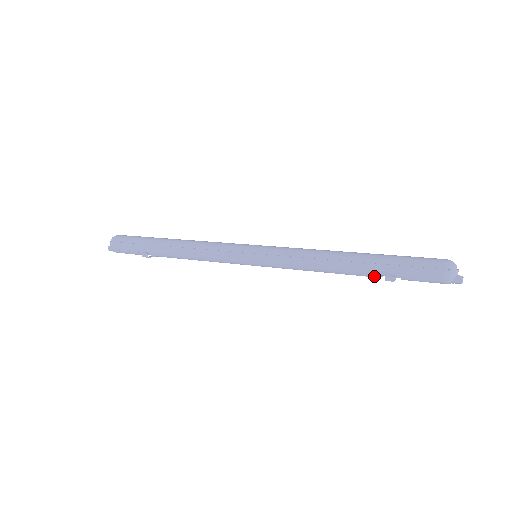
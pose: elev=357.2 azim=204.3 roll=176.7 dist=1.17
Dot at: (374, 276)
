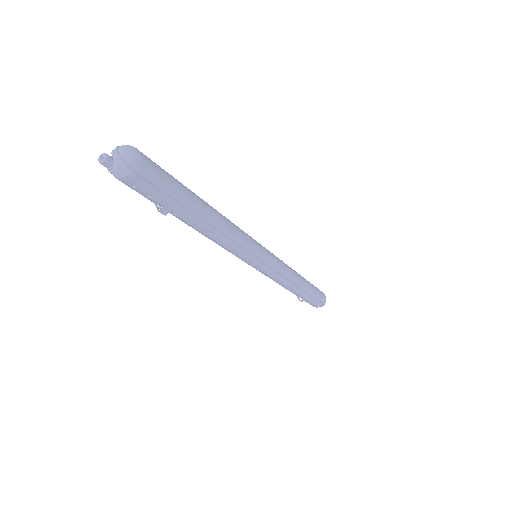
Dot at: (298, 296)
